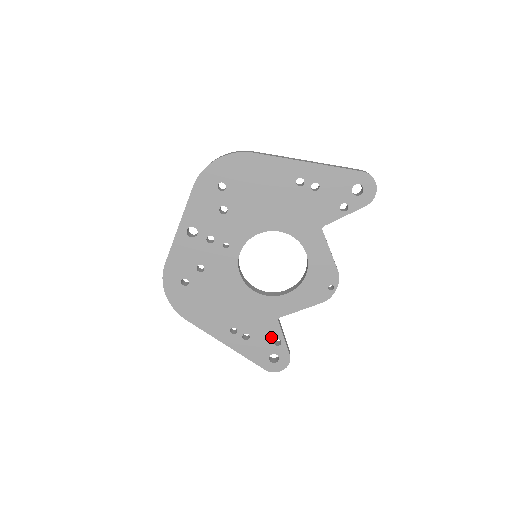
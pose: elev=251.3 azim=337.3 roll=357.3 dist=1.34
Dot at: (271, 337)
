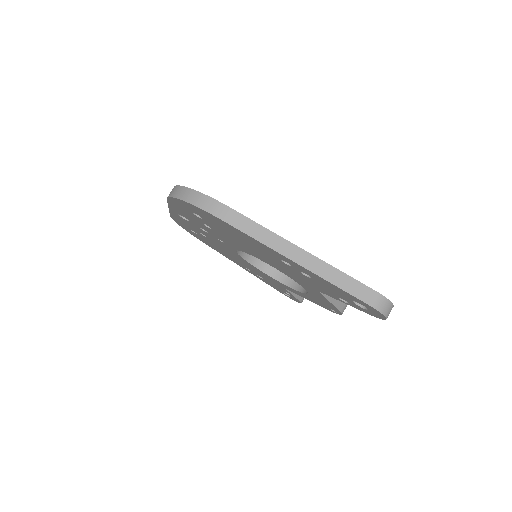
Dot at: (282, 289)
